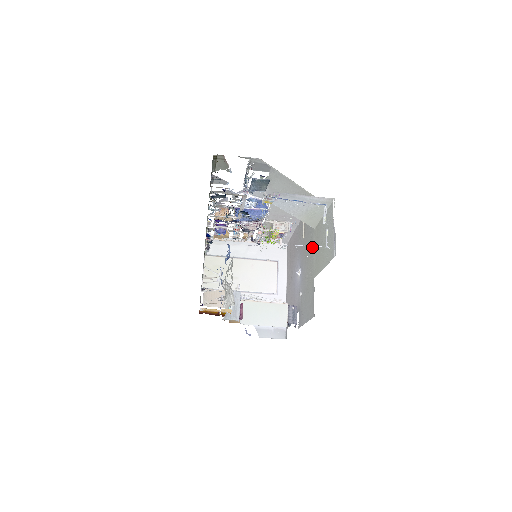
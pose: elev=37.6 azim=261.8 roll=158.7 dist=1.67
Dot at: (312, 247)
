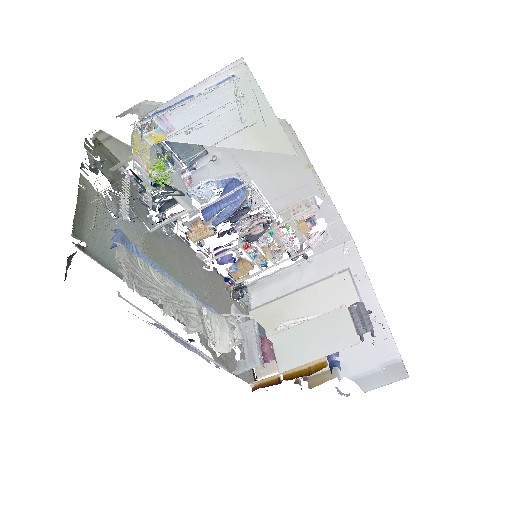
Dot at: occluded
